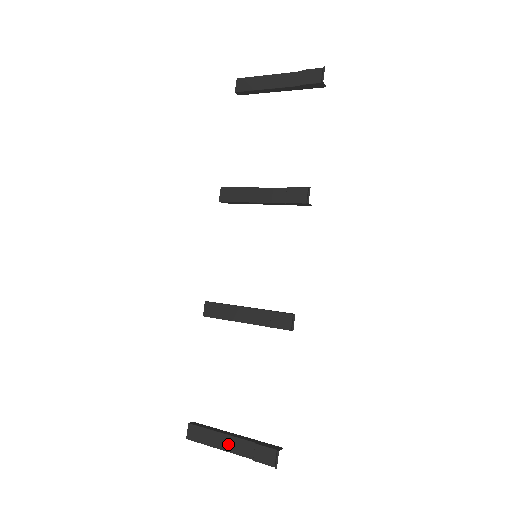
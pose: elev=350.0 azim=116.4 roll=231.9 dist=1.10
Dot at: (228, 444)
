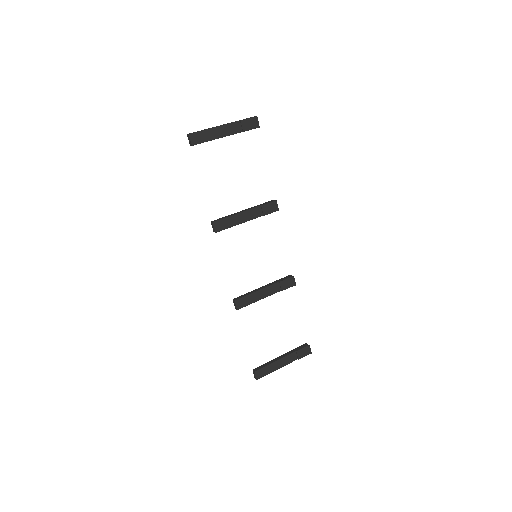
Dot at: (282, 363)
